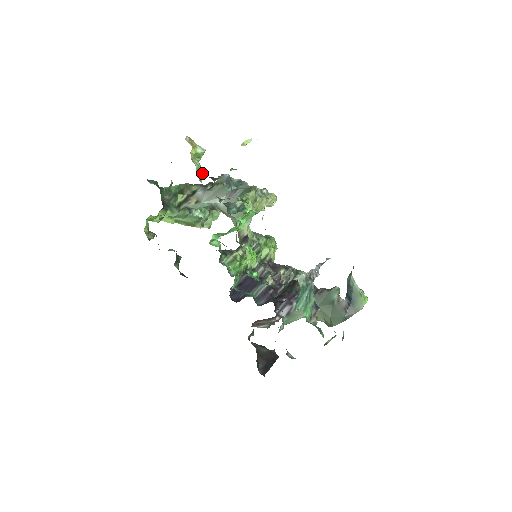
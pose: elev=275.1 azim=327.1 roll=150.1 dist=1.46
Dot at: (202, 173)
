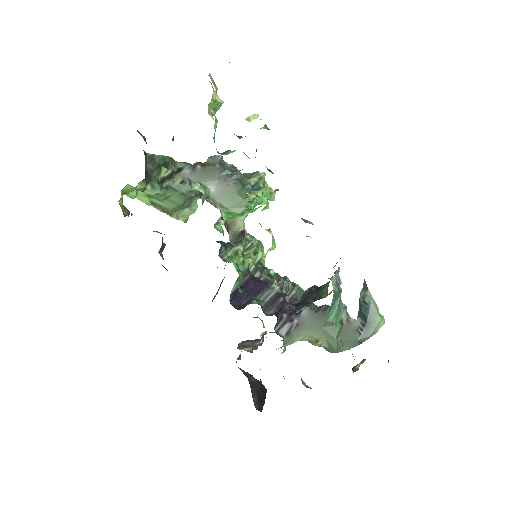
Dot at: occluded
